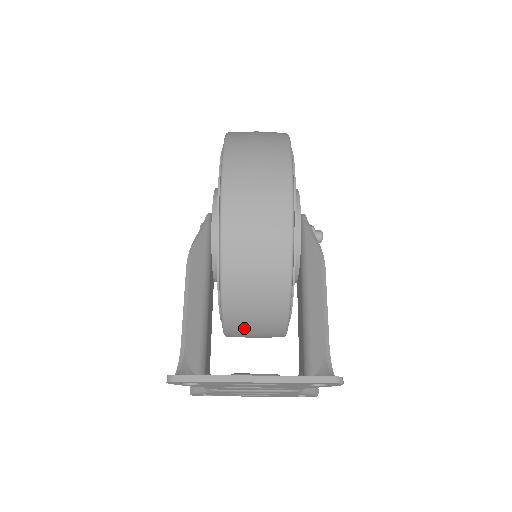
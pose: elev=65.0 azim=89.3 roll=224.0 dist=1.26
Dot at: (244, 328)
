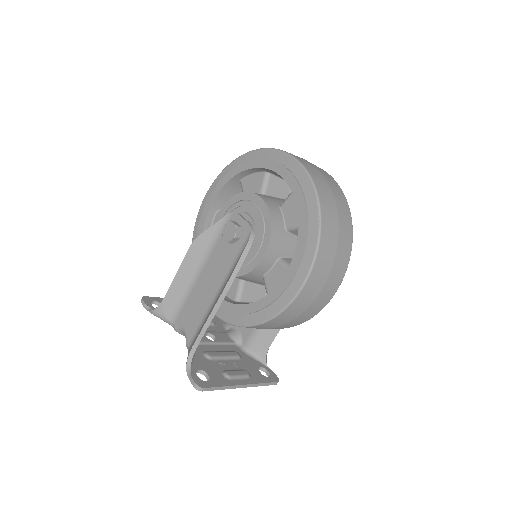
Dot at: occluded
